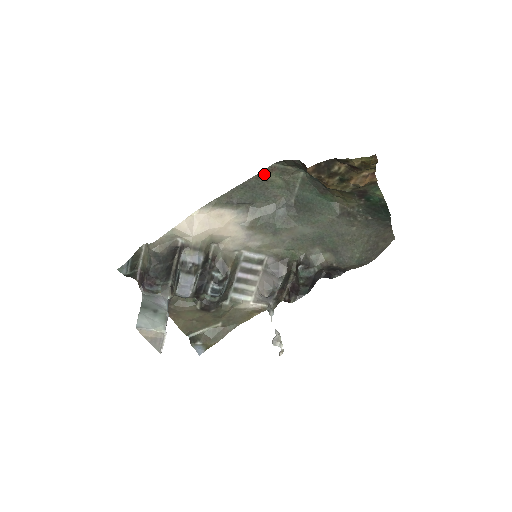
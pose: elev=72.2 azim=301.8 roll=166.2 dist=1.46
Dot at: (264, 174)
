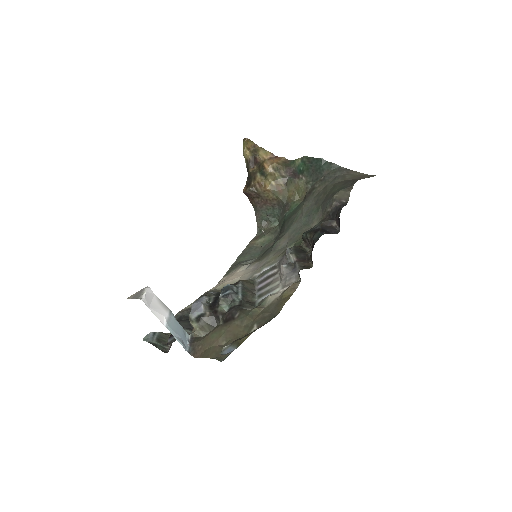
Dot at: (252, 243)
